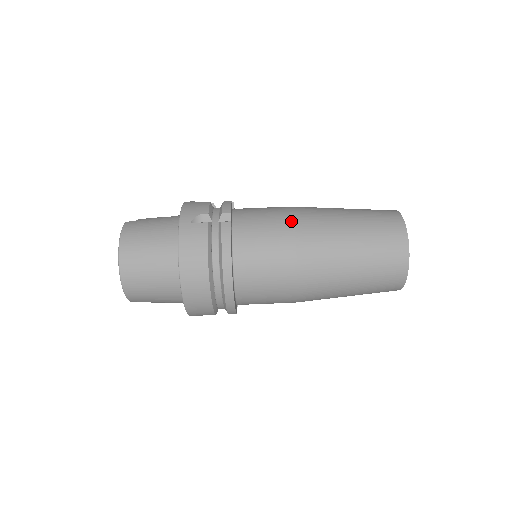
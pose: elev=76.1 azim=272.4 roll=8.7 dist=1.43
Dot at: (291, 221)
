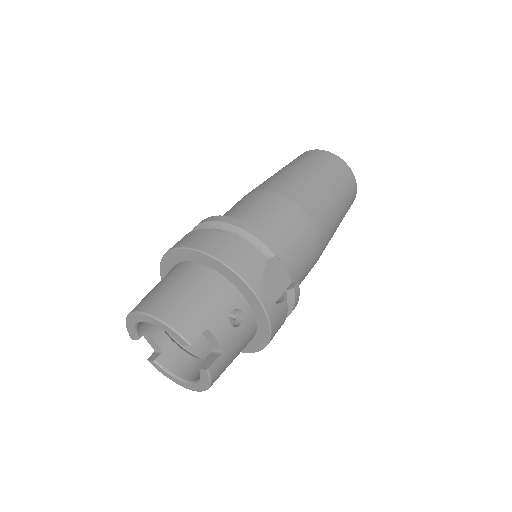
Dot at: occluded
